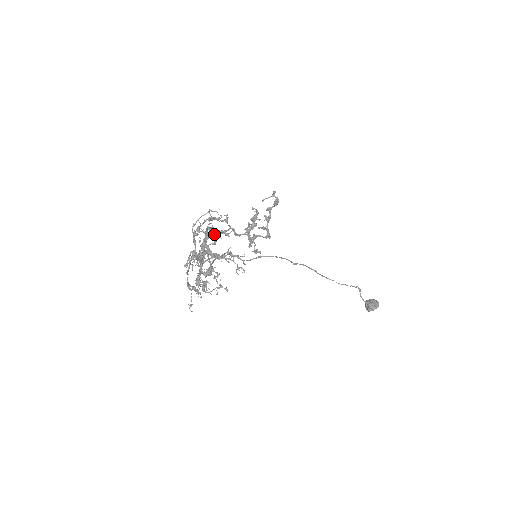
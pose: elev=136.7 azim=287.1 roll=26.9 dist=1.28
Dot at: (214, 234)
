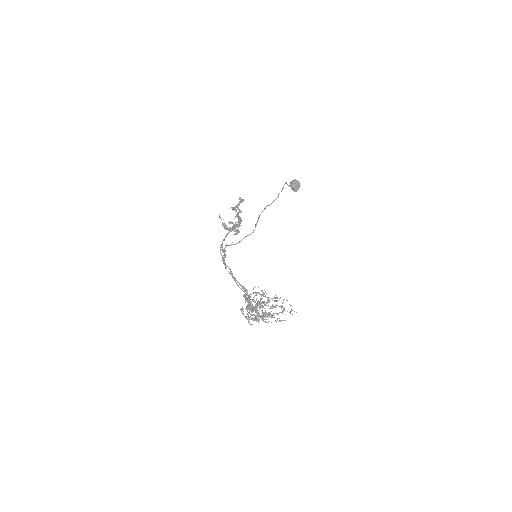
Dot at: (270, 306)
